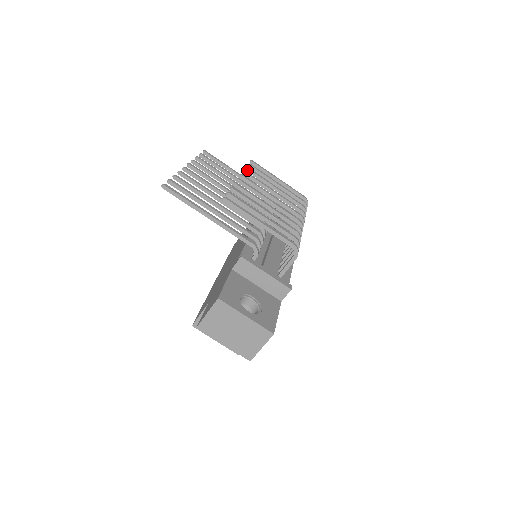
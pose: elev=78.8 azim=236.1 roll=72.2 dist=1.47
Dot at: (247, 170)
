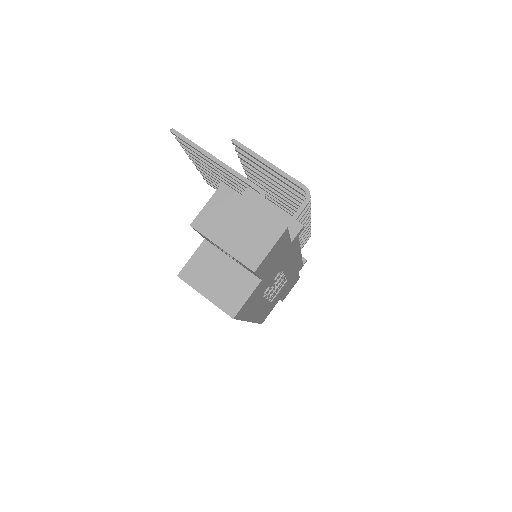
Dot at: occluded
